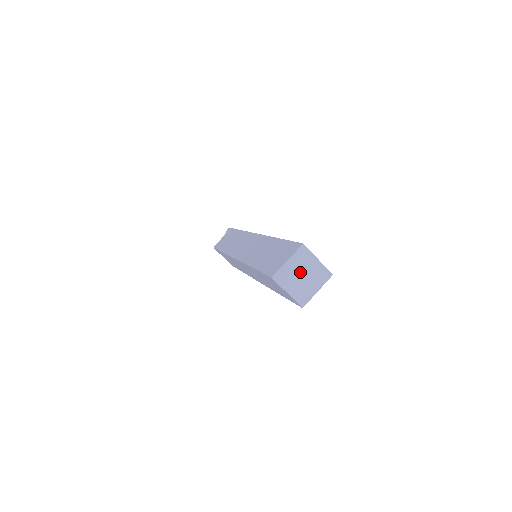
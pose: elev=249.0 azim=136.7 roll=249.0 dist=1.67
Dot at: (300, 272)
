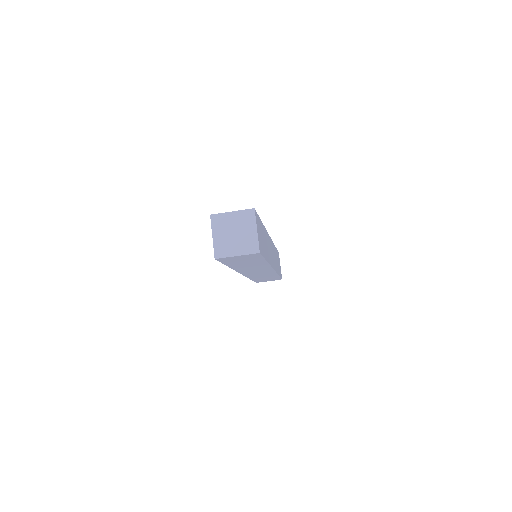
Dot at: (230, 233)
